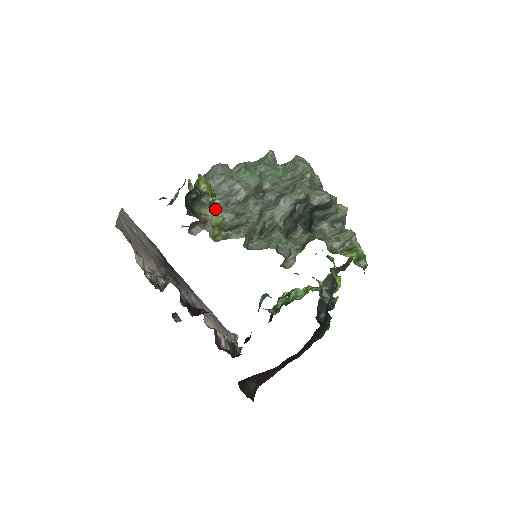
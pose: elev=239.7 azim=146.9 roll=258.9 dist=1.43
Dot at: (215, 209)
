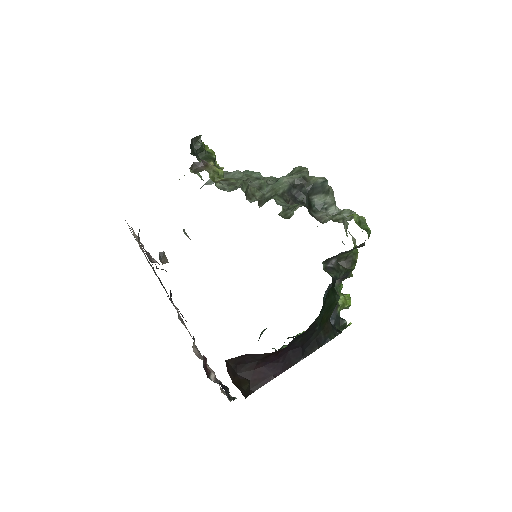
Dot at: occluded
